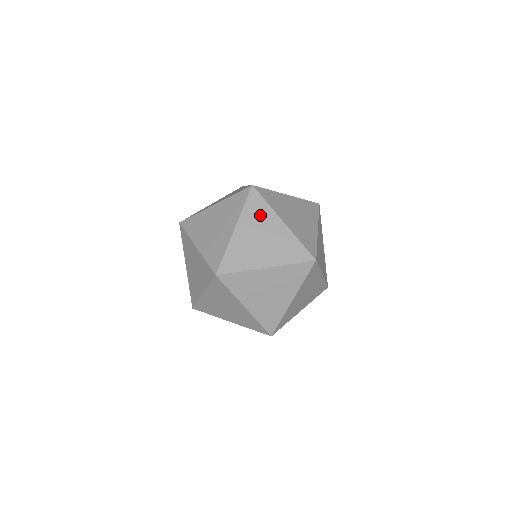
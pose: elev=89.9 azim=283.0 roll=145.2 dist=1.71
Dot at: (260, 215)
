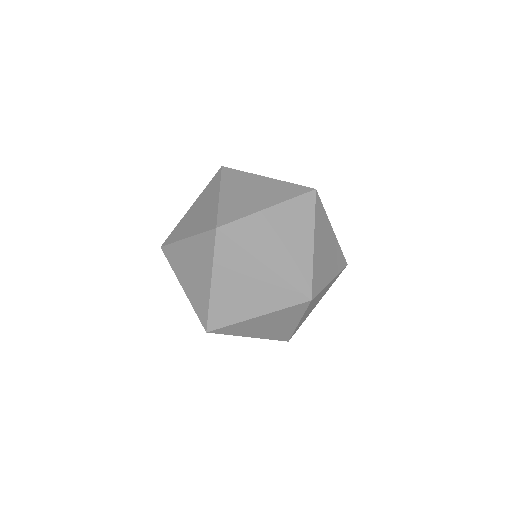
Dot at: (240, 179)
